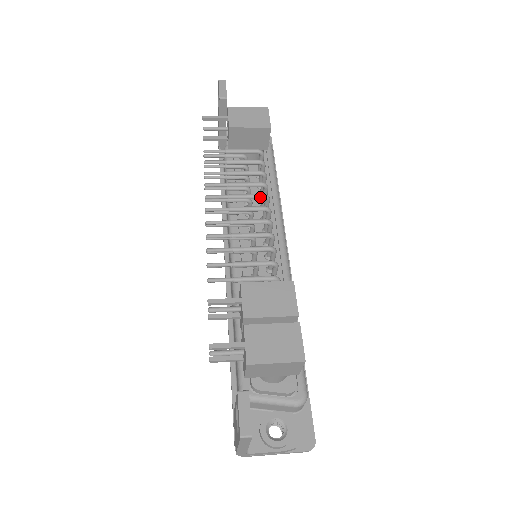
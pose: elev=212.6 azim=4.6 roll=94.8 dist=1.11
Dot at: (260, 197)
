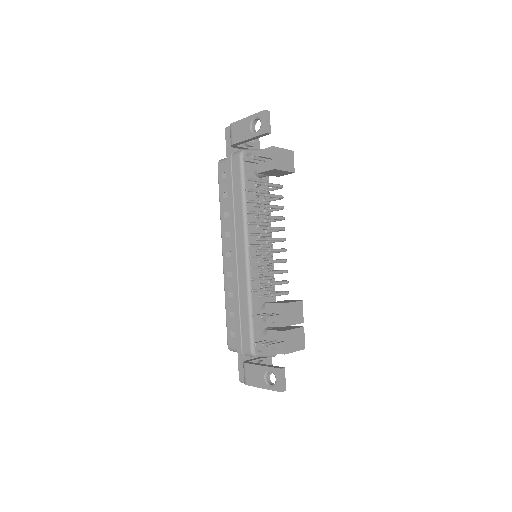
Dot at: (282, 230)
